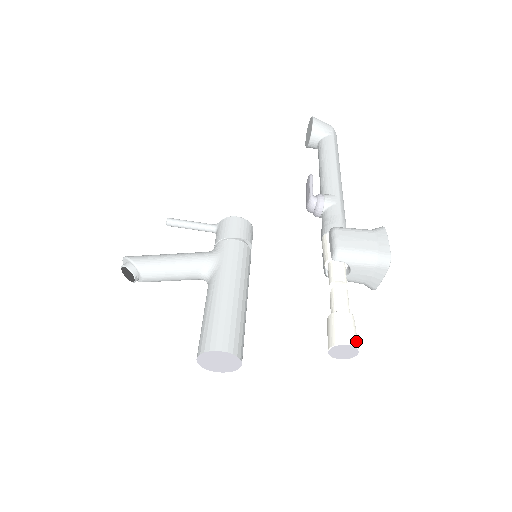
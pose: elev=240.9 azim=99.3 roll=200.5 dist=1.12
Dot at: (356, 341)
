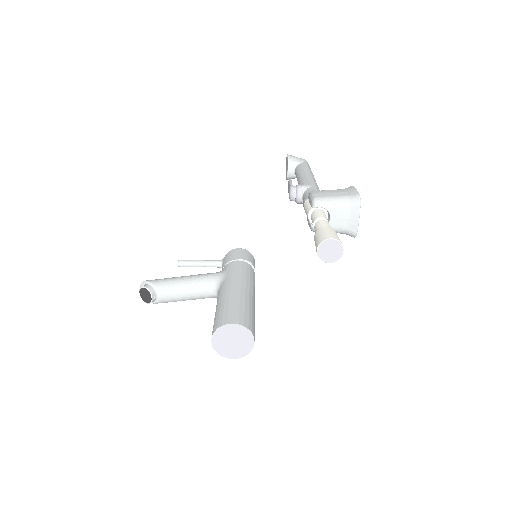
Dot at: (339, 239)
